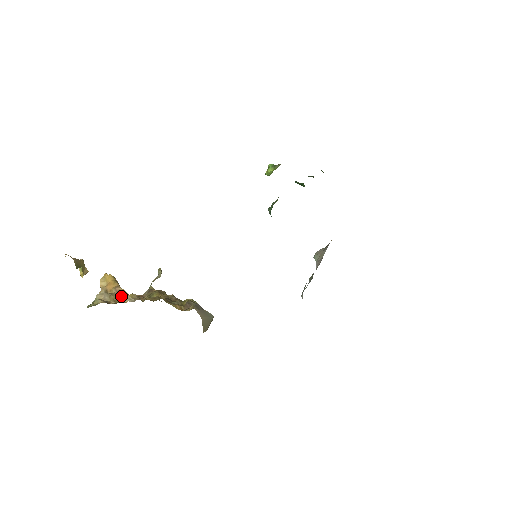
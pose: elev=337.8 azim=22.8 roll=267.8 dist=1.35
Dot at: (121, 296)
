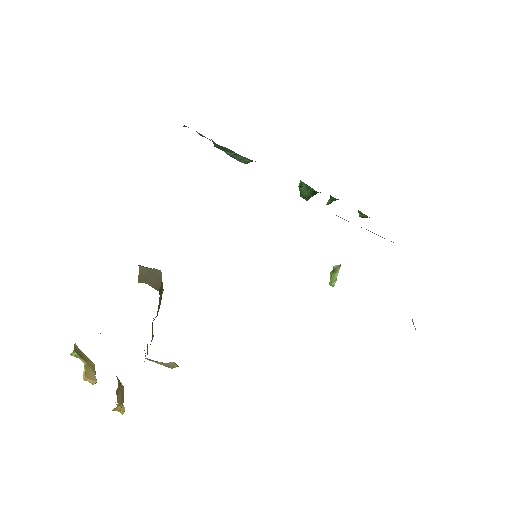
Dot at: occluded
